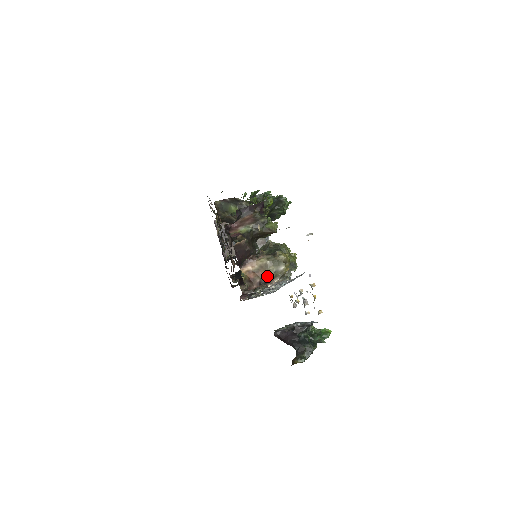
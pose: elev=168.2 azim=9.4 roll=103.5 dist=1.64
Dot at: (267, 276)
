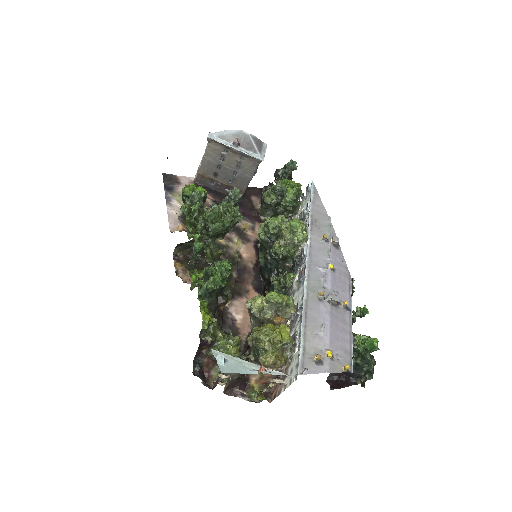
Dot at: occluded
